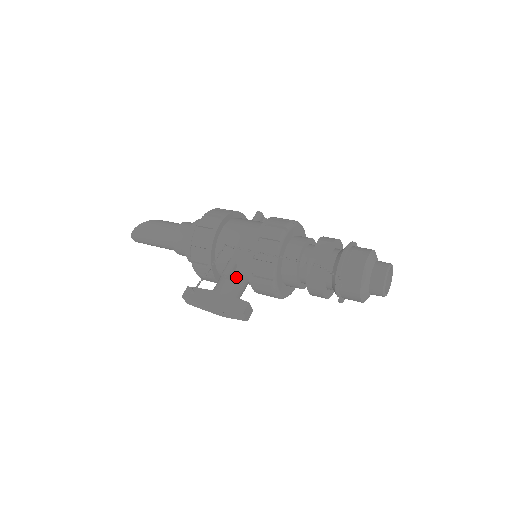
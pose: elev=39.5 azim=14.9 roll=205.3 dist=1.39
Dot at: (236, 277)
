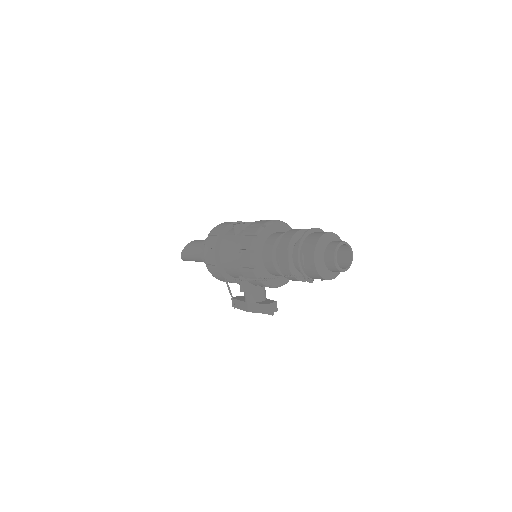
Dot at: (251, 286)
